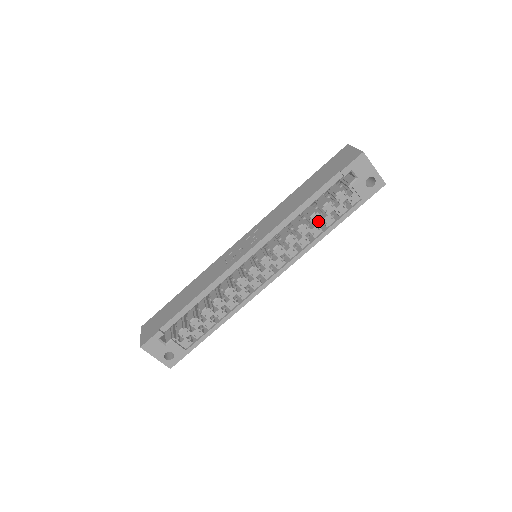
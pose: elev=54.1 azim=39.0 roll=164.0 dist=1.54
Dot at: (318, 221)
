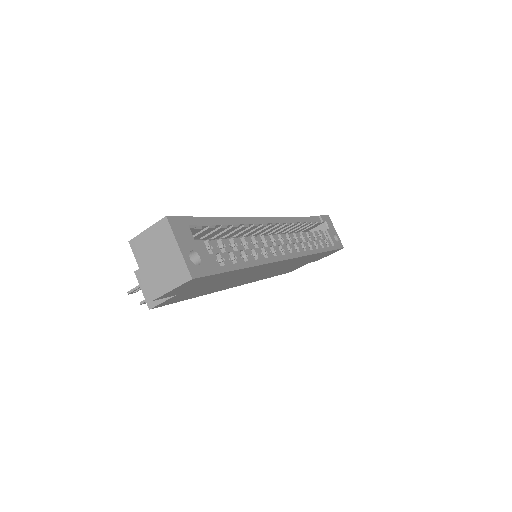
Dot at: (313, 239)
